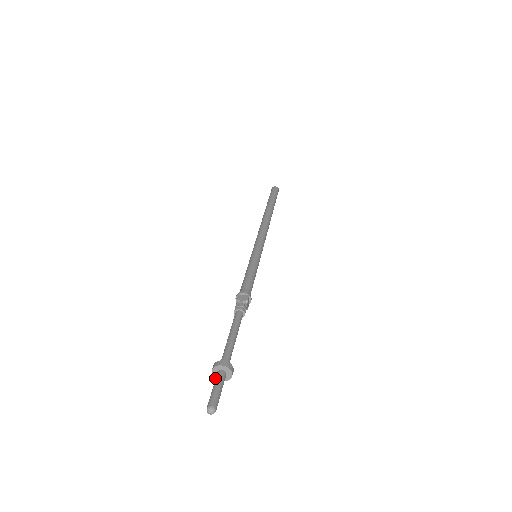
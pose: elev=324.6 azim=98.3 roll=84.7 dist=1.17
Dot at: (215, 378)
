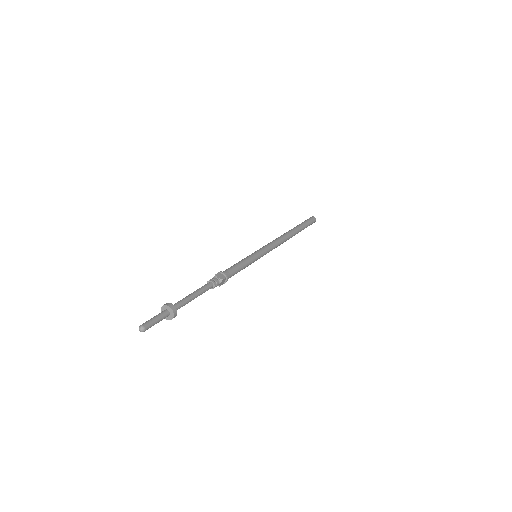
Dot at: occluded
